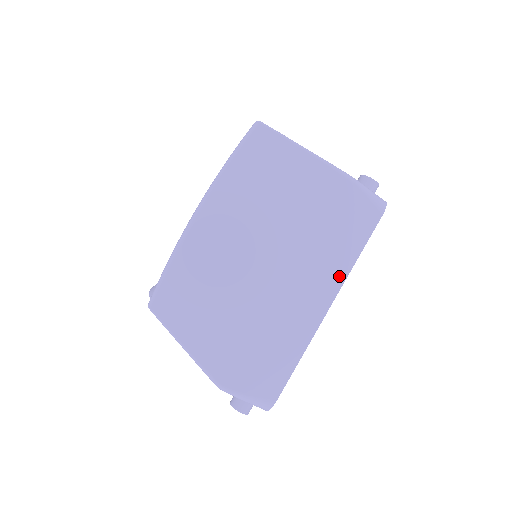
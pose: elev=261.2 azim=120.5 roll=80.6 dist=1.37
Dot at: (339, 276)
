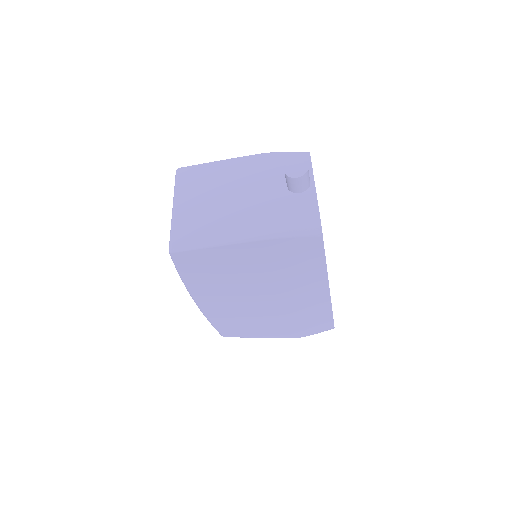
Dot at: (321, 277)
